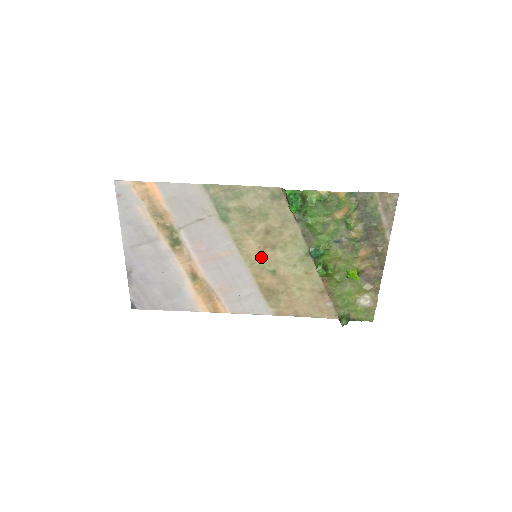
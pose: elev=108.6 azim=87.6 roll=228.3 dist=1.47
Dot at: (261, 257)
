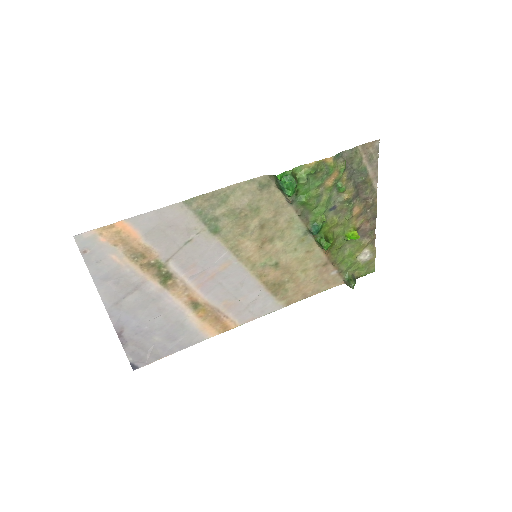
Dot at: (261, 255)
